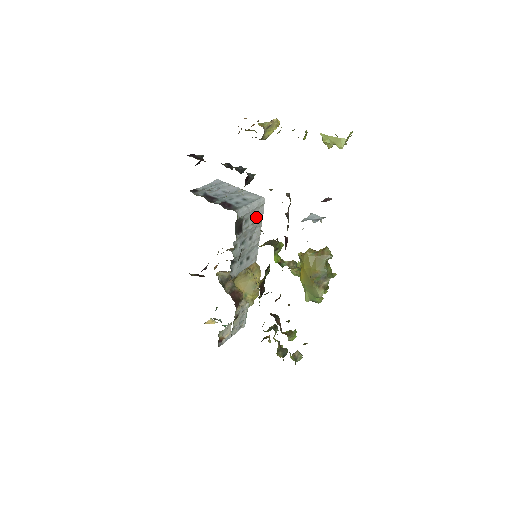
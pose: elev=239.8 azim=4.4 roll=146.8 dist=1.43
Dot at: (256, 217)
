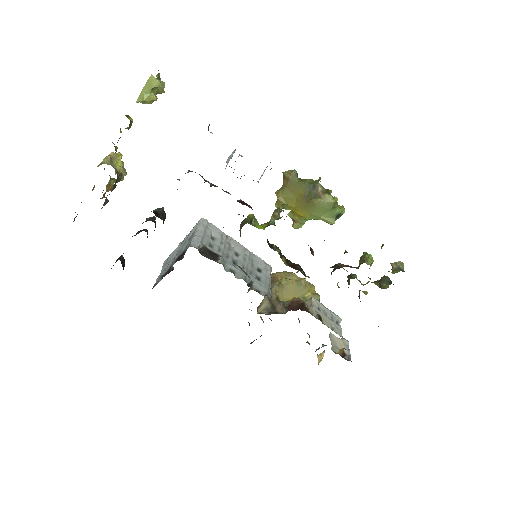
Dot at: (216, 236)
